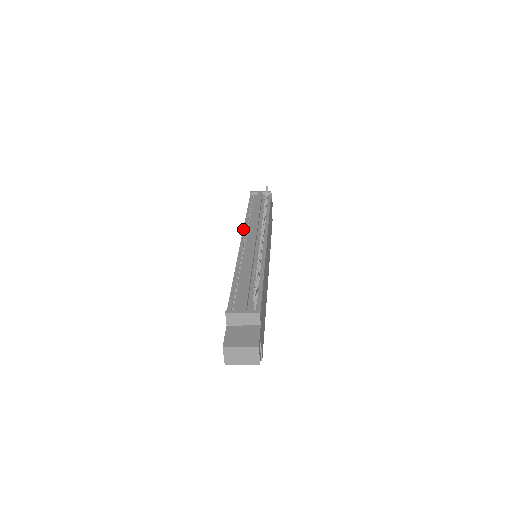
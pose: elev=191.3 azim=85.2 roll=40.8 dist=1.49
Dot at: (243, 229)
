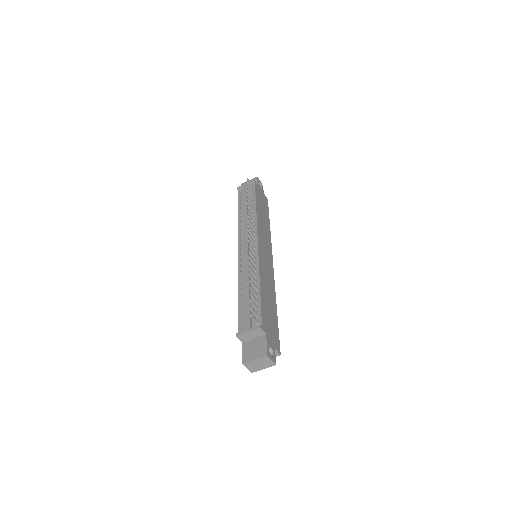
Dot at: (238, 236)
